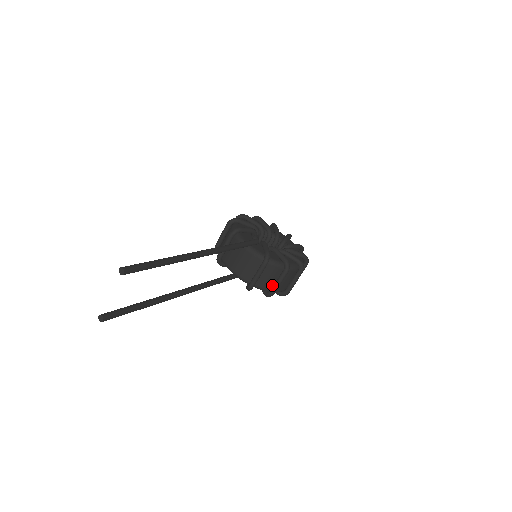
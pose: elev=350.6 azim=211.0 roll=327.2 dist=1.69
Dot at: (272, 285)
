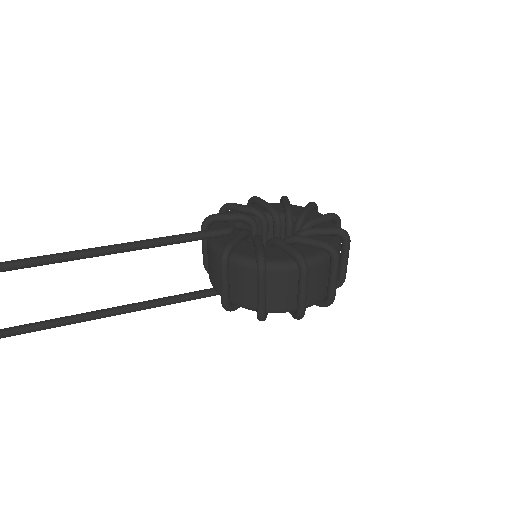
Dot at: occluded
